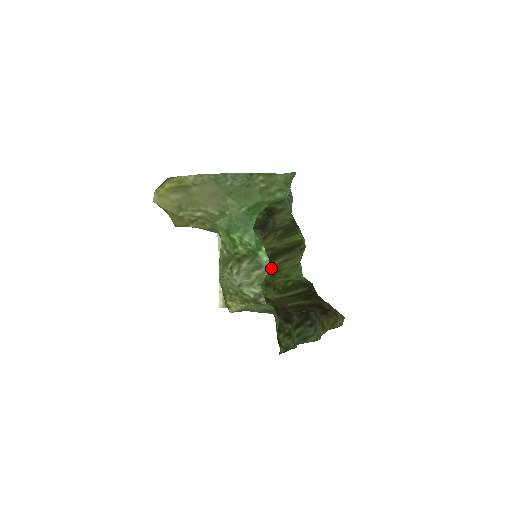
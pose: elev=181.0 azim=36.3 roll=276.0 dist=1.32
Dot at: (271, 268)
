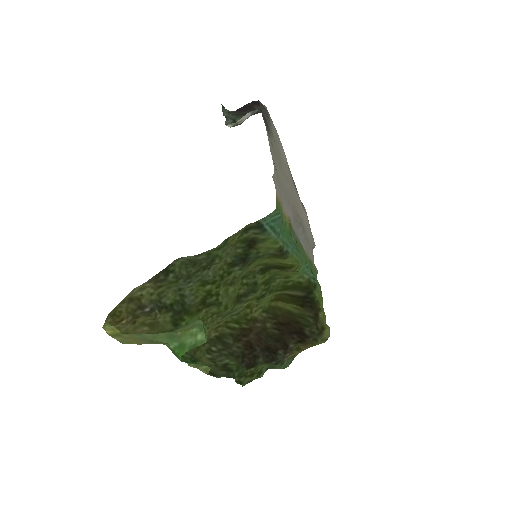
Dot at: (267, 276)
